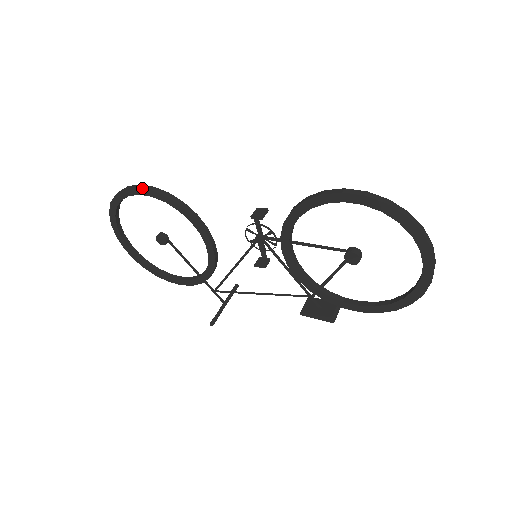
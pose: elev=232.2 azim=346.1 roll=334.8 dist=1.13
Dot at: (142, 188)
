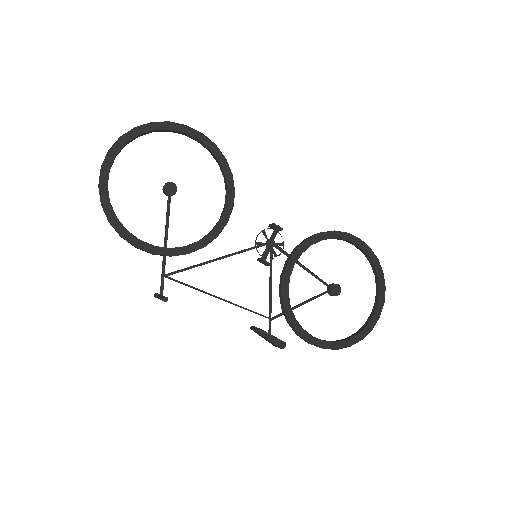
Dot at: (208, 138)
